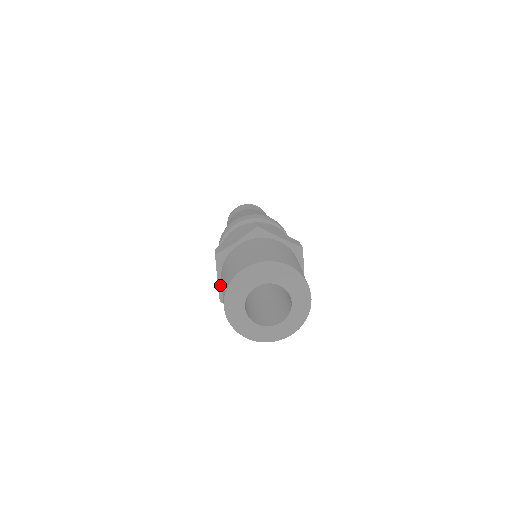
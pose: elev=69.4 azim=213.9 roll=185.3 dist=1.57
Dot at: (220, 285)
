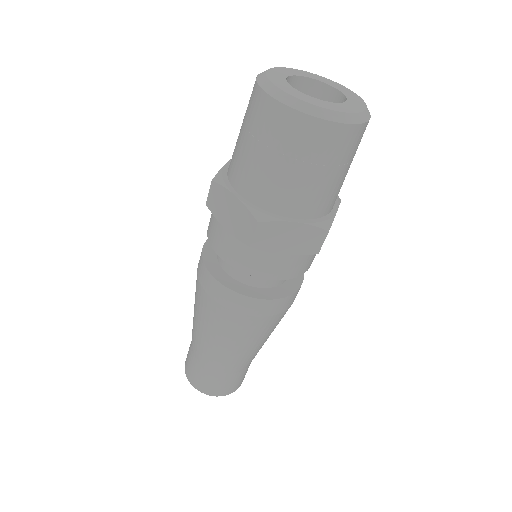
Dot at: (243, 200)
